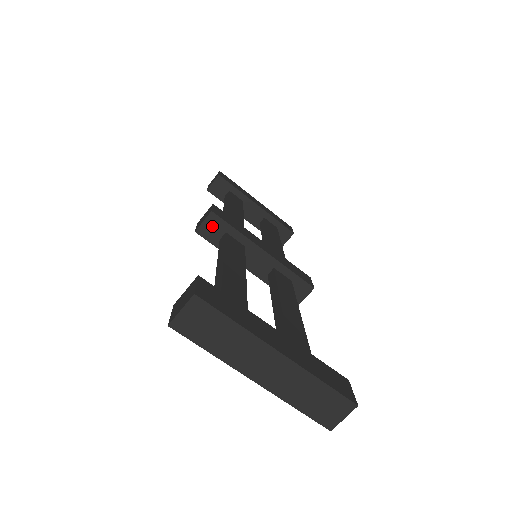
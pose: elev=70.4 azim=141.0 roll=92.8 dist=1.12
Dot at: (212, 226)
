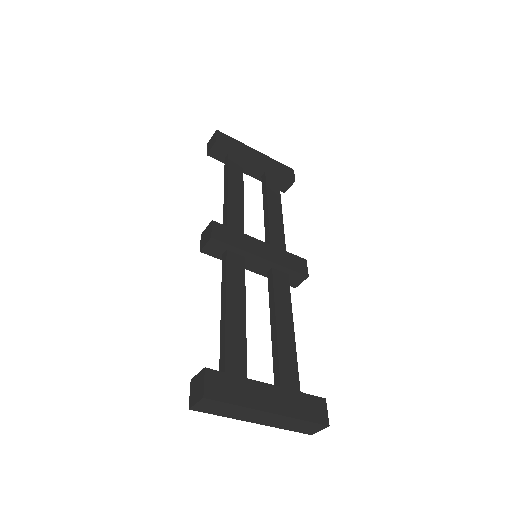
Dot at: (214, 247)
